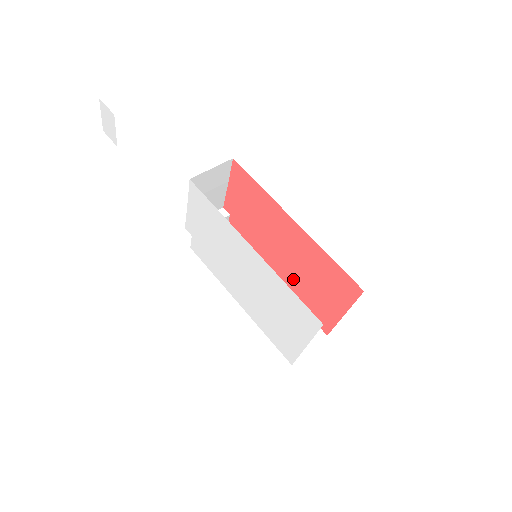
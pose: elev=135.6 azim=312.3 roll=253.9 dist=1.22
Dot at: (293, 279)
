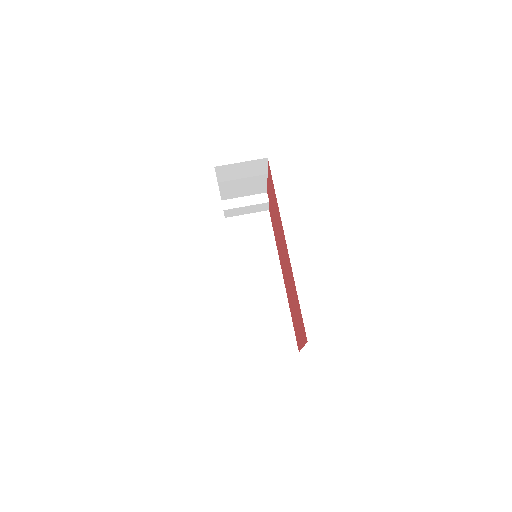
Dot at: (288, 289)
